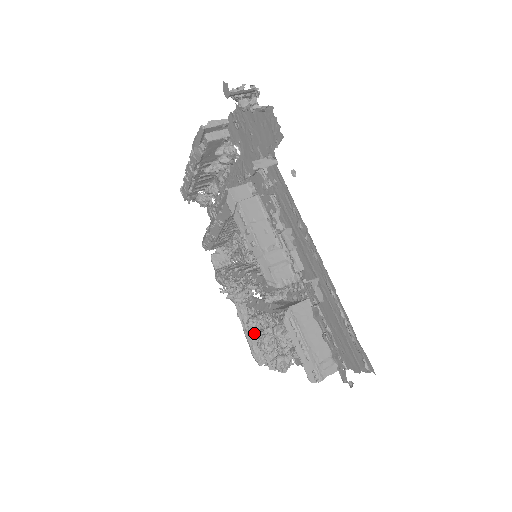
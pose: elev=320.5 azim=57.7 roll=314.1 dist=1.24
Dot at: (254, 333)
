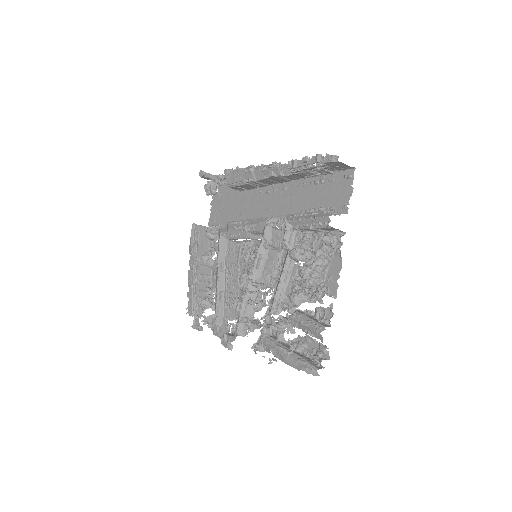
Dot at: (293, 351)
